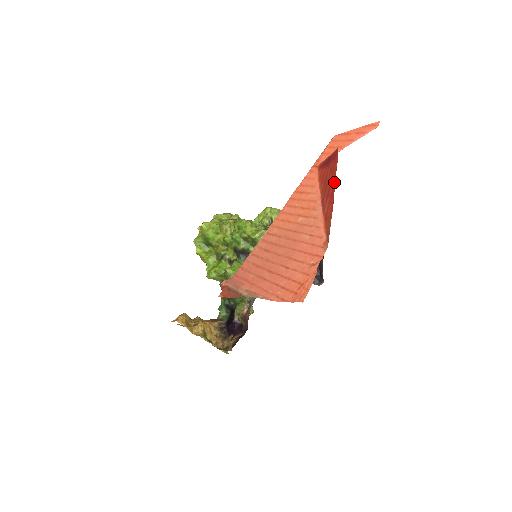
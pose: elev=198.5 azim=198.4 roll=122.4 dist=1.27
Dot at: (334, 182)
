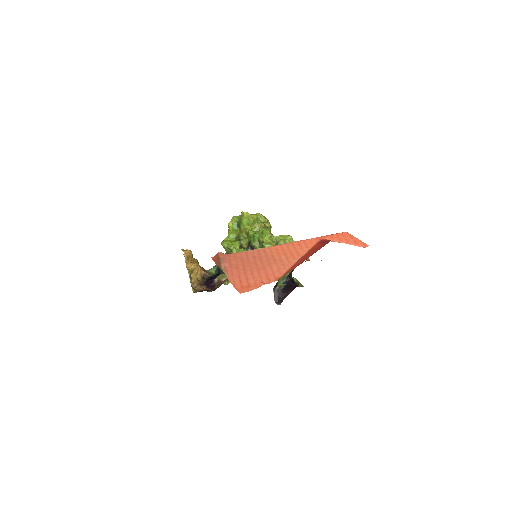
Dot at: (312, 254)
